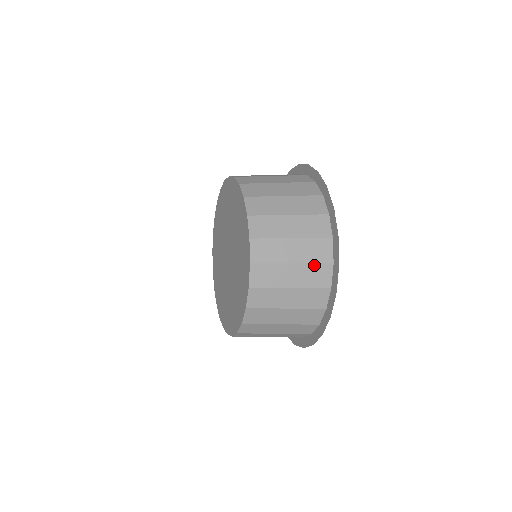
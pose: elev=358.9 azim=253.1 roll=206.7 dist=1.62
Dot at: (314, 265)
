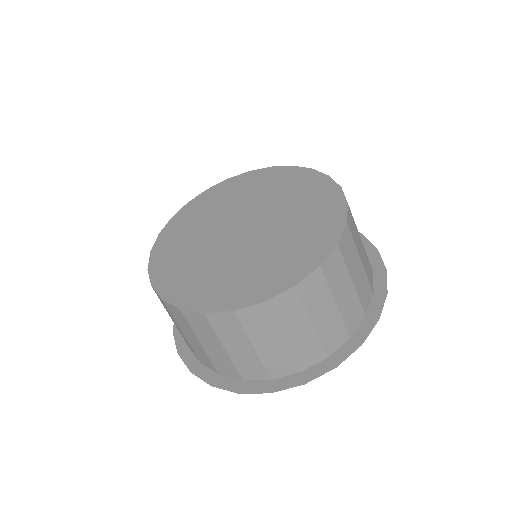
Dot at: (367, 280)
